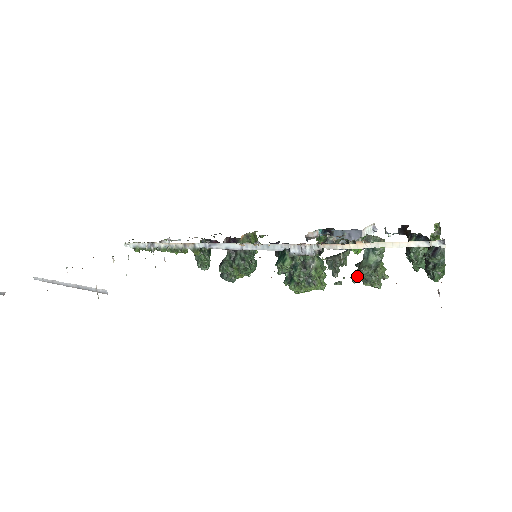
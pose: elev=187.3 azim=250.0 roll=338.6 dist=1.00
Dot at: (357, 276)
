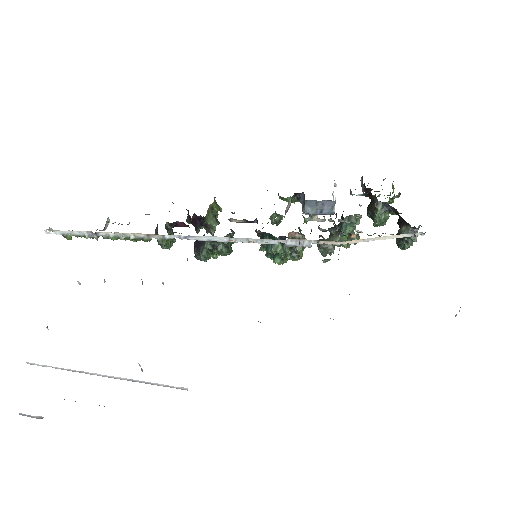
Dot at: occluded
